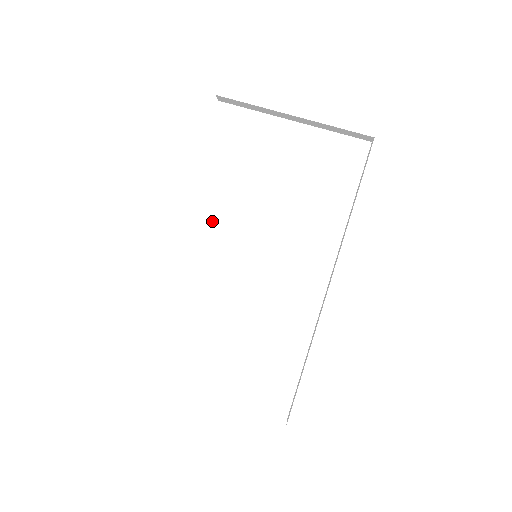
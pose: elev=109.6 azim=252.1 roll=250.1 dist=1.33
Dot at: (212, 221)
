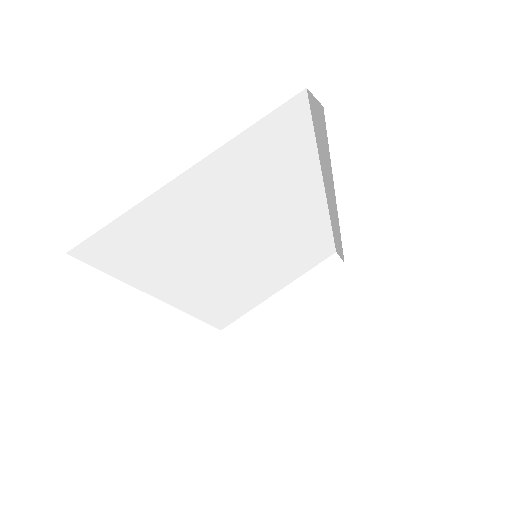
Dot at: (189, 279)
